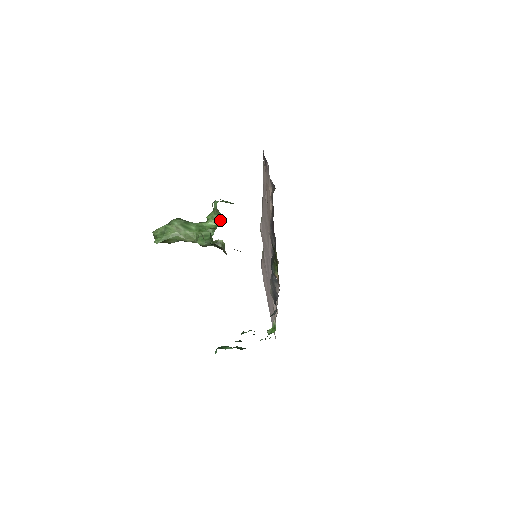
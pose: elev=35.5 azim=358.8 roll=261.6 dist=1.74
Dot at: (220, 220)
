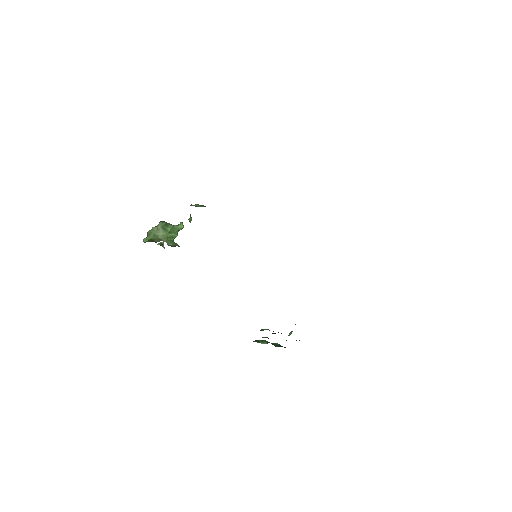
Dot at: occluded
